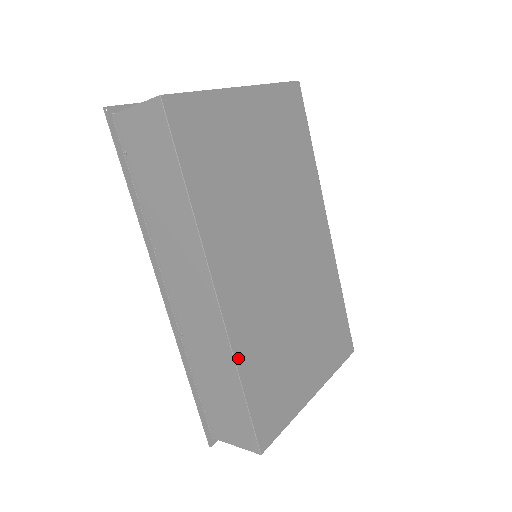
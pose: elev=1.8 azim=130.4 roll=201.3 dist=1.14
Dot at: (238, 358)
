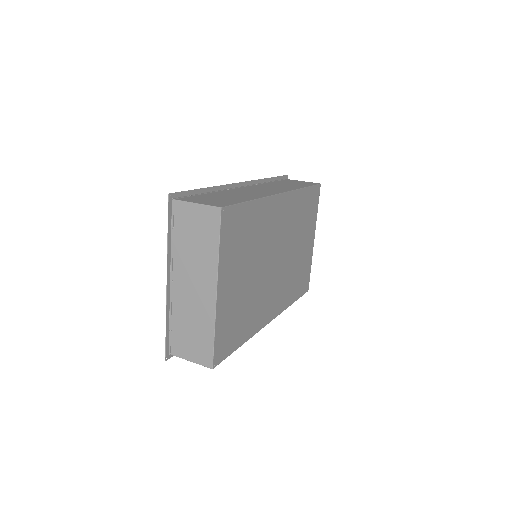
Dot at: (287, 306)
